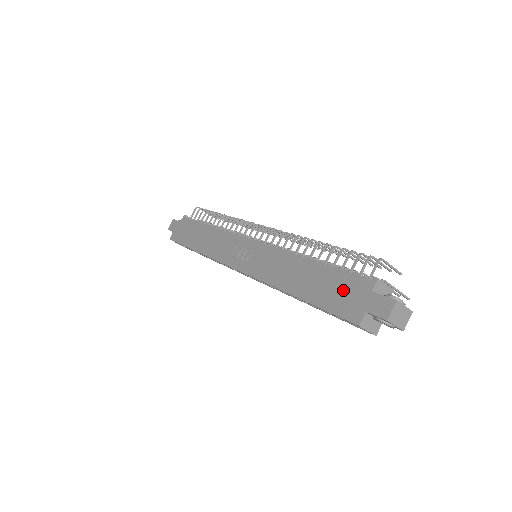
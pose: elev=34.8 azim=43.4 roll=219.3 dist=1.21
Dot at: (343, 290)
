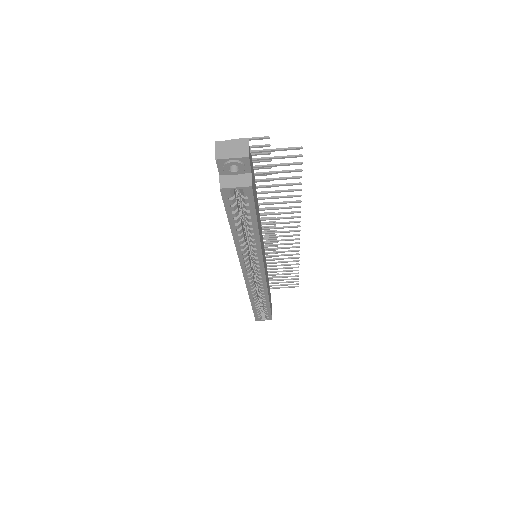
Dot at: occluded
